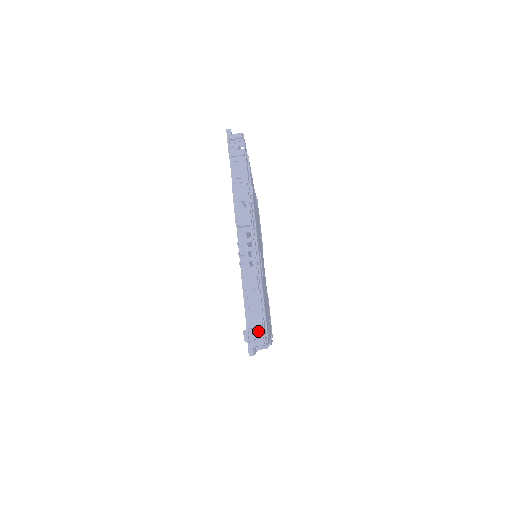
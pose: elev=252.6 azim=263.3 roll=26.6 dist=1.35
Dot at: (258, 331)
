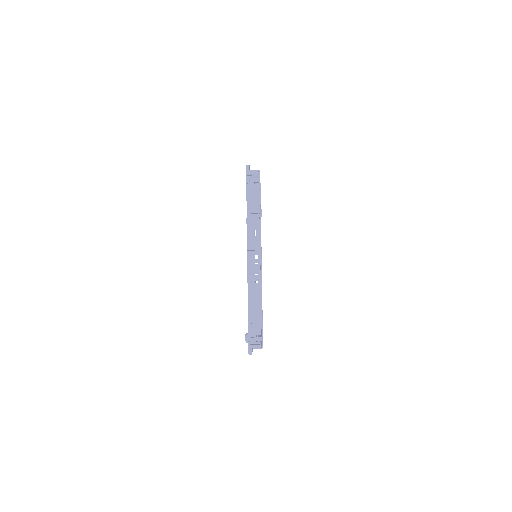
Dot at: occluded
